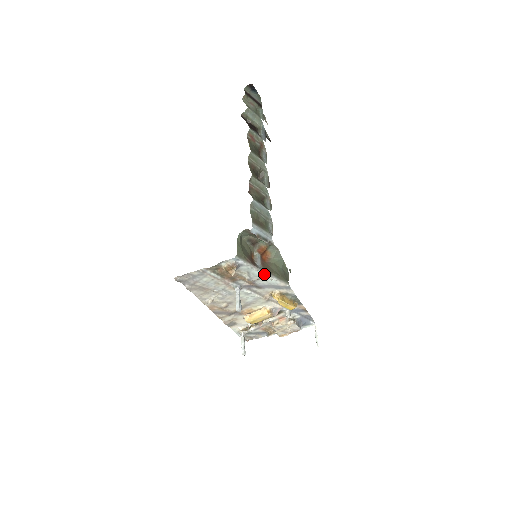
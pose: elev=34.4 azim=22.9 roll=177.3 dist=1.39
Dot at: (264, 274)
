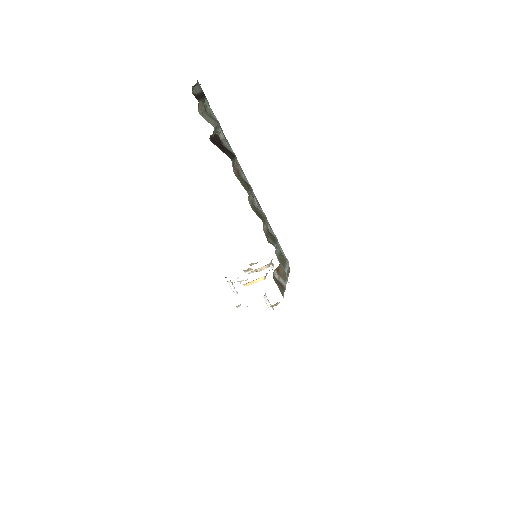
Dot at: occluded
